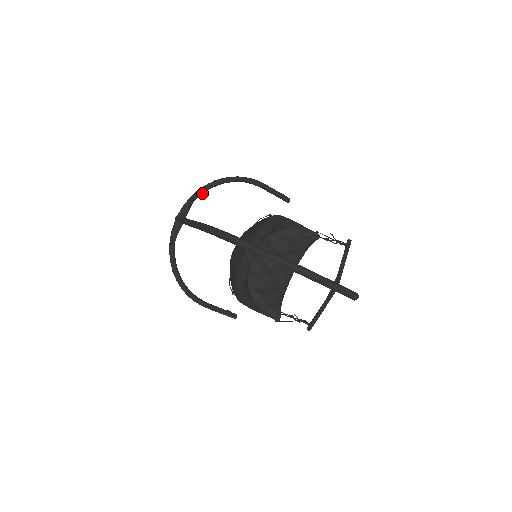
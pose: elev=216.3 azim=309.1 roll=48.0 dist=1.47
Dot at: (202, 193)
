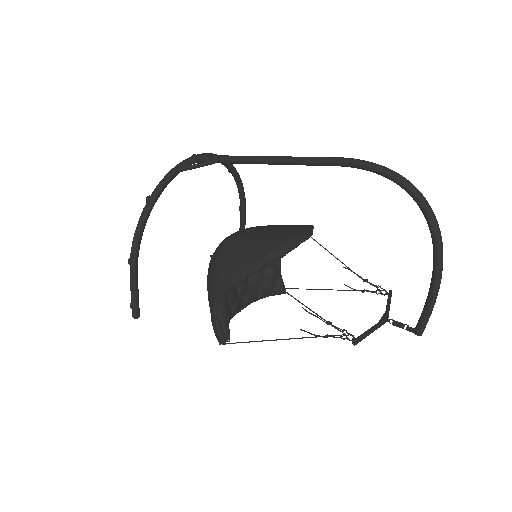
Dot at: (224, 163)
